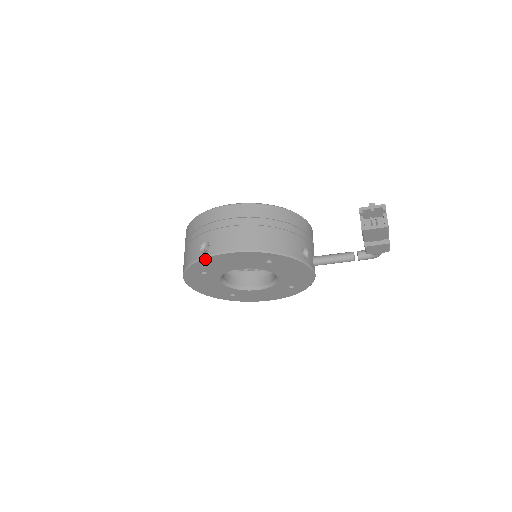
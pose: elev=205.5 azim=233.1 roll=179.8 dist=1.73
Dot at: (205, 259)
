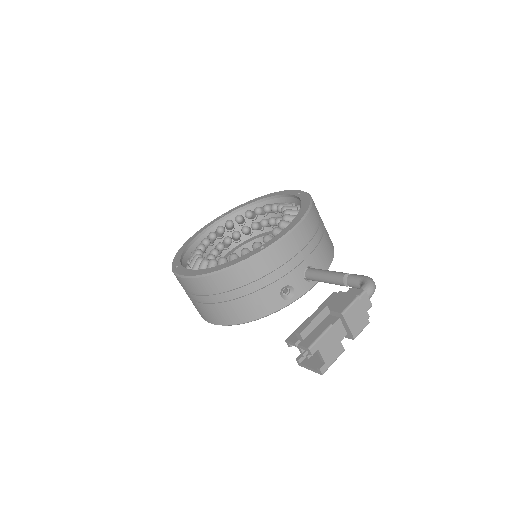
Dot at: occluded
